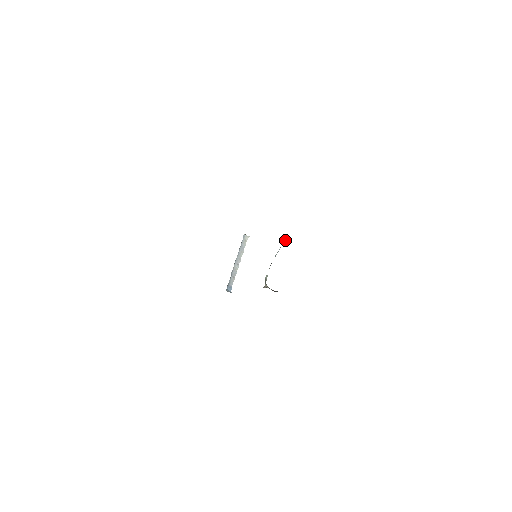
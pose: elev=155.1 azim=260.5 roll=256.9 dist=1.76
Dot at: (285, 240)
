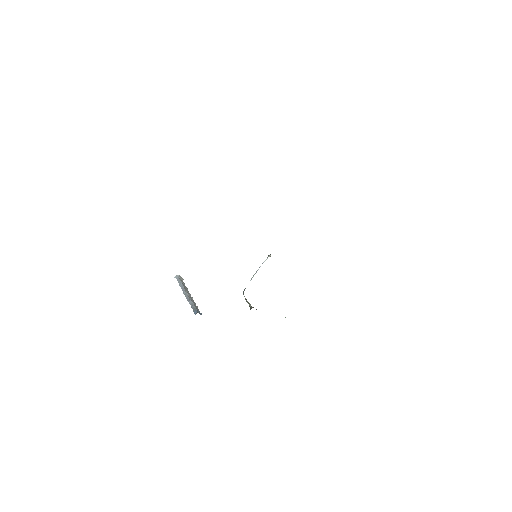
Dot at: (267, 257)
